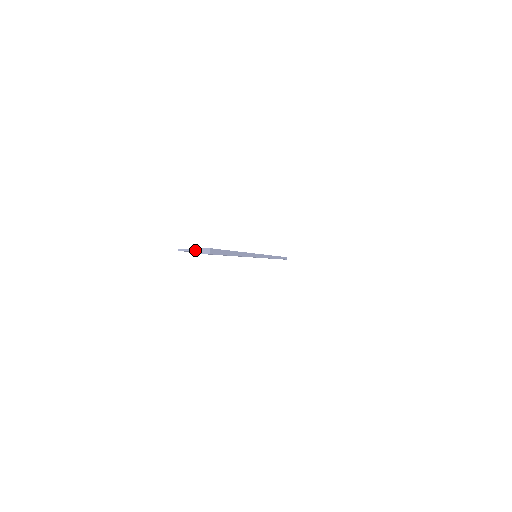
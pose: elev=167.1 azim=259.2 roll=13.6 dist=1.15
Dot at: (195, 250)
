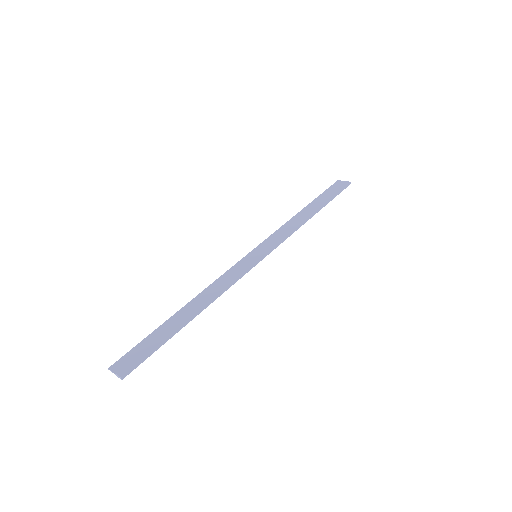
Dot at: (115, 374)
